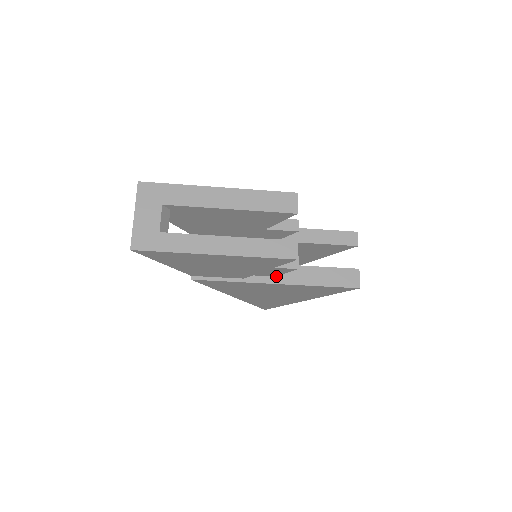
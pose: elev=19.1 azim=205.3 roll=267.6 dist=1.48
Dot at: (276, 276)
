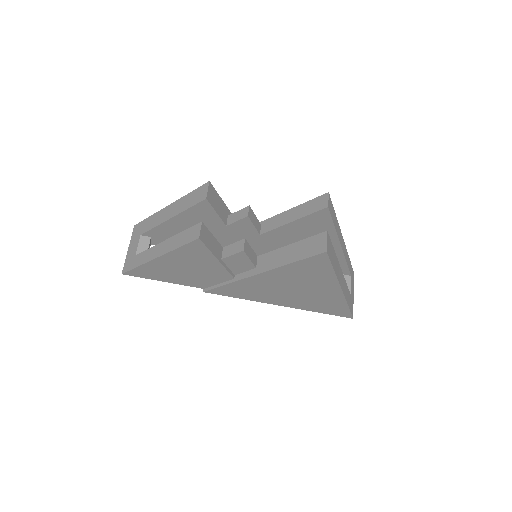
Dot at: (257, 267)
